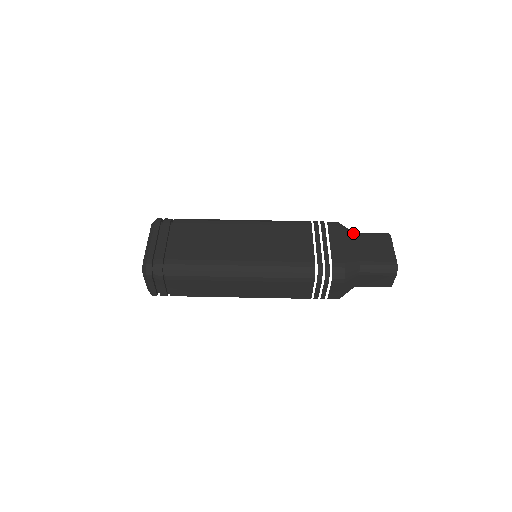
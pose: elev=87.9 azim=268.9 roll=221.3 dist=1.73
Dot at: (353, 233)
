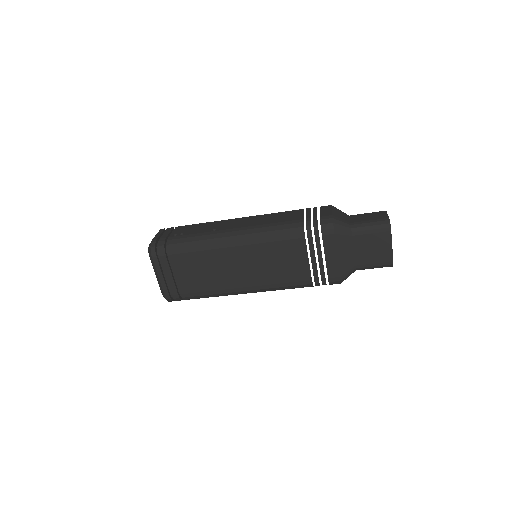
Dot at: (350, 233)
